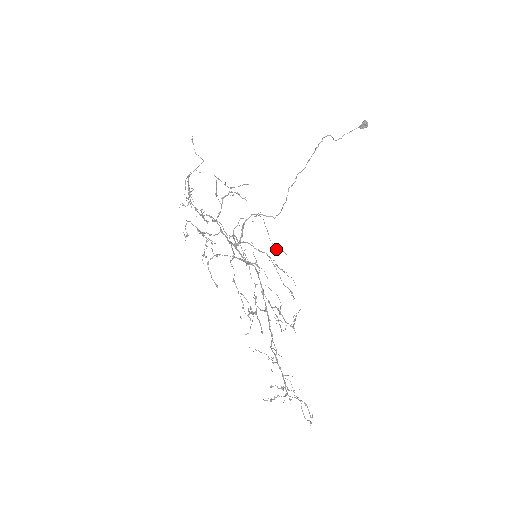
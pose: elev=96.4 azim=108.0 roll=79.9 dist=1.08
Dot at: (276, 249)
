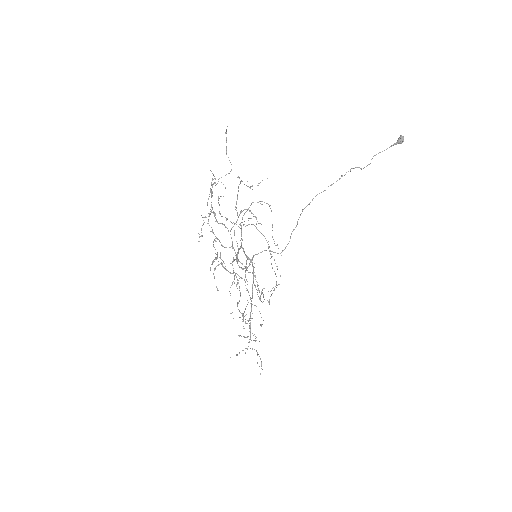
Dot at: (275, 245)
